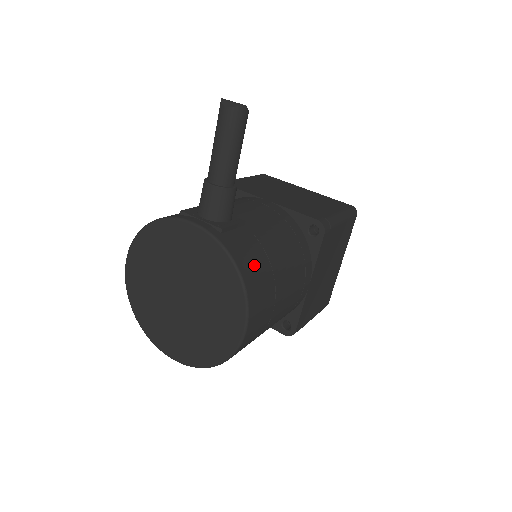
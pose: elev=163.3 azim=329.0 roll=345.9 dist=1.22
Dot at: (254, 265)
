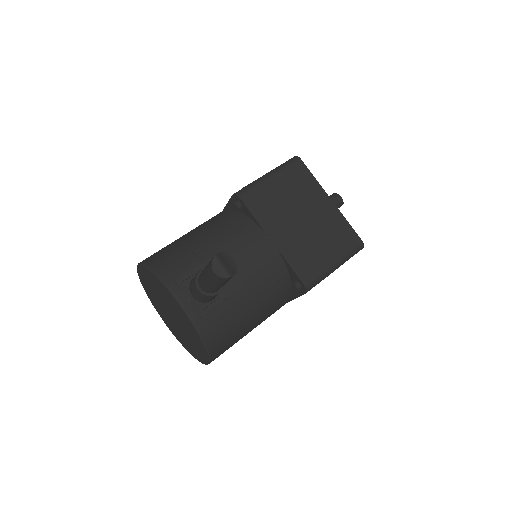
Dot at: (223, 336)
